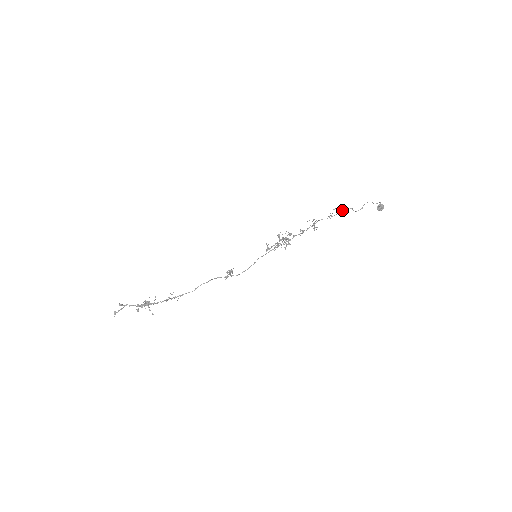
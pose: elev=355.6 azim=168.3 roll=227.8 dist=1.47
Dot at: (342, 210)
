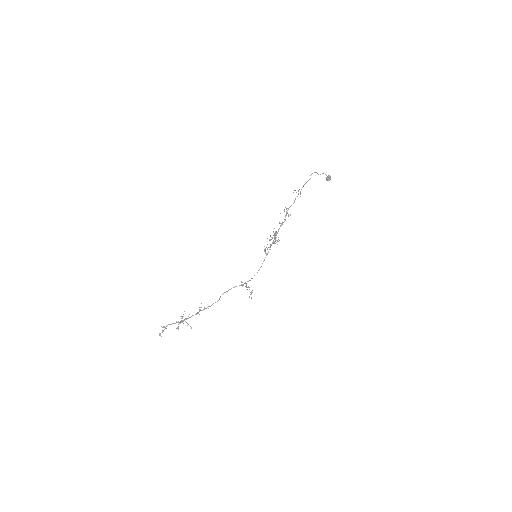
Dot at: occluded
